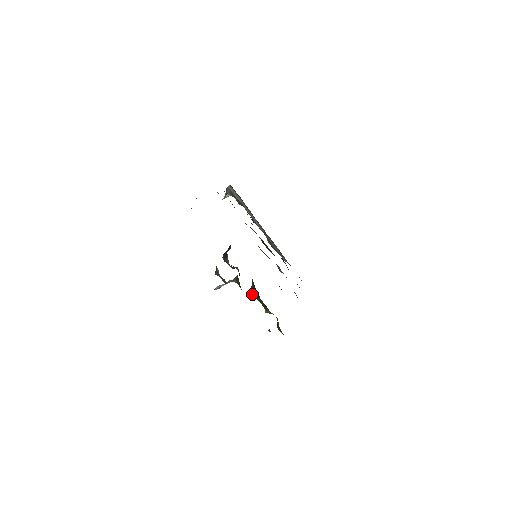
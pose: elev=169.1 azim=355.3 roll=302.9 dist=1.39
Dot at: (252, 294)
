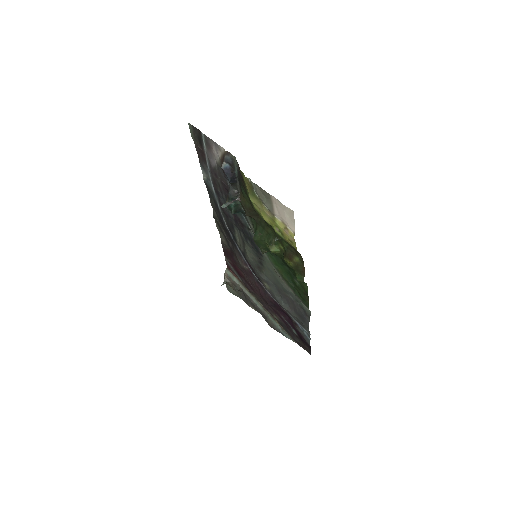
Dot at: (256, 237)
